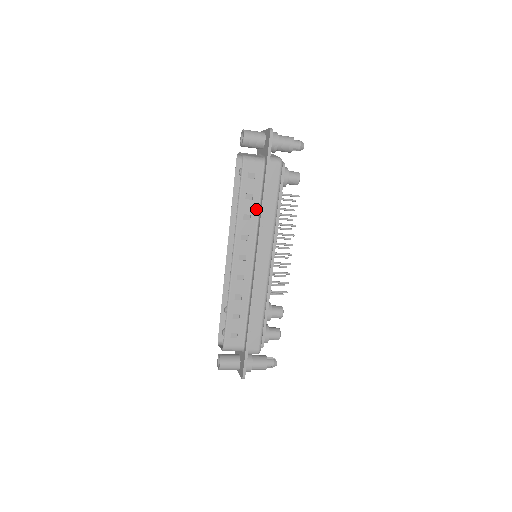
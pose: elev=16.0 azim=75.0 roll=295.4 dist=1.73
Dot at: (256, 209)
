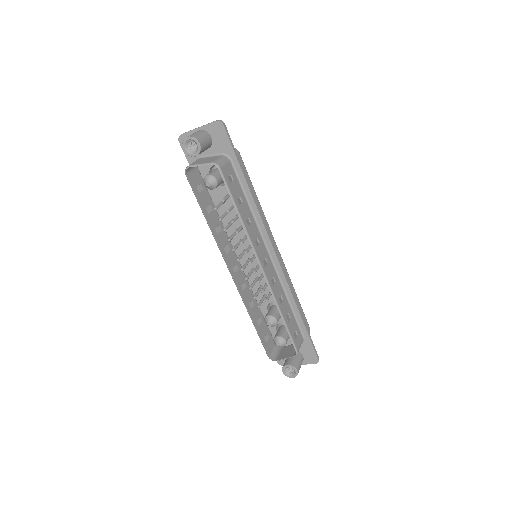
Dot at: (248, 209)
